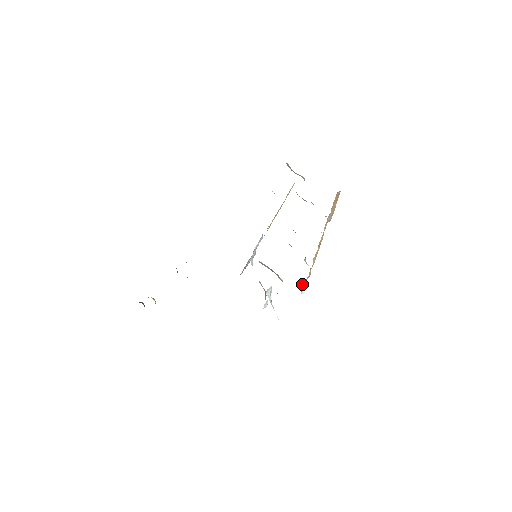
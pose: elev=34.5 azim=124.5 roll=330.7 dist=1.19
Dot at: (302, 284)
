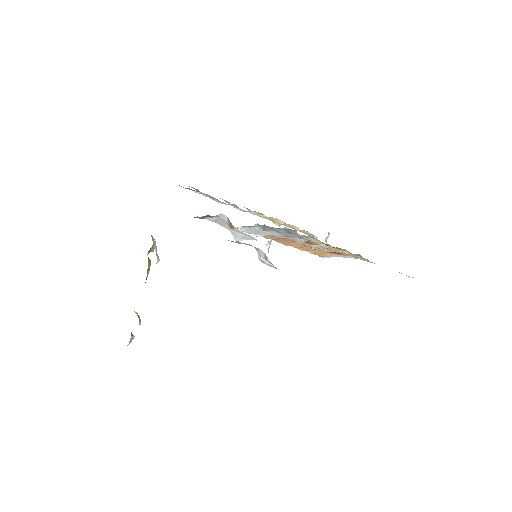
Dot at: (296, 231)
